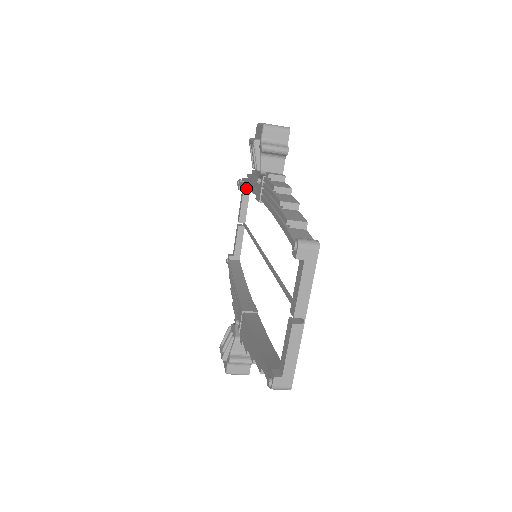
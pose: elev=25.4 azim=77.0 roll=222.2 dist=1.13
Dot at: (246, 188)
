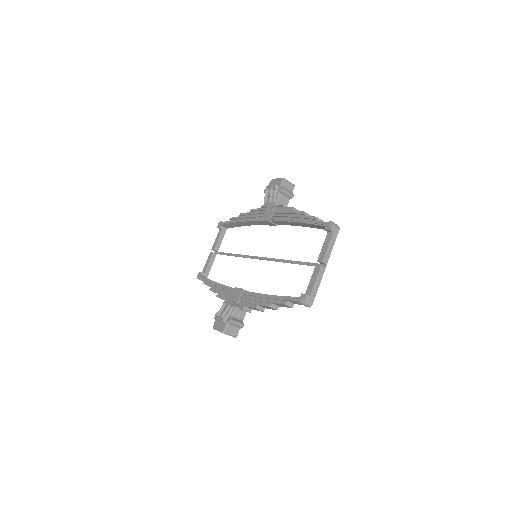
Dot at: (238, 222)
